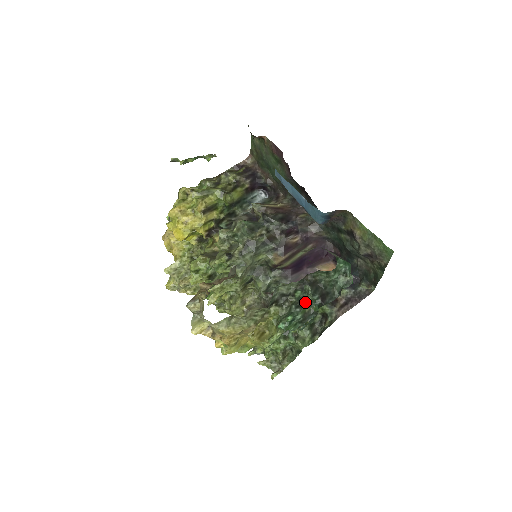
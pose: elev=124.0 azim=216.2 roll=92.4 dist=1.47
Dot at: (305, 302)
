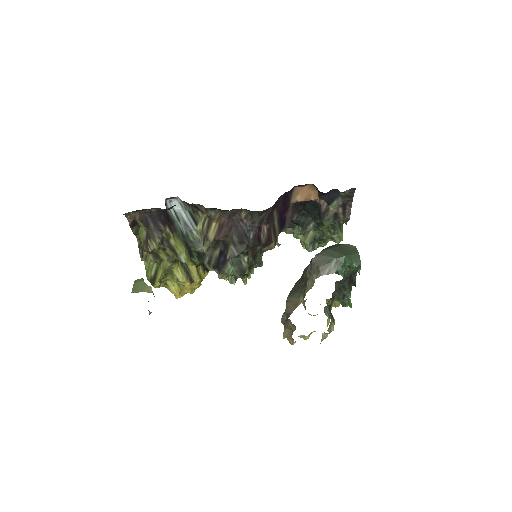
Dot at: occluded
